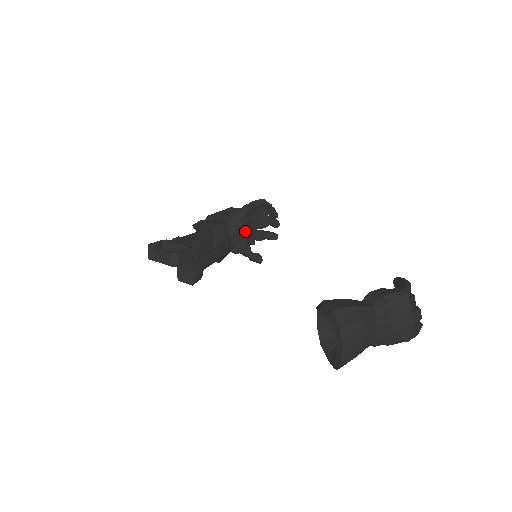
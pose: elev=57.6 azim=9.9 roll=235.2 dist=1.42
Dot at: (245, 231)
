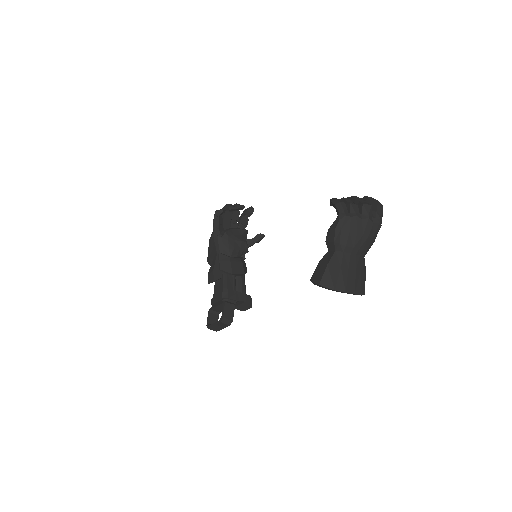
Dot at: (233, 240)
